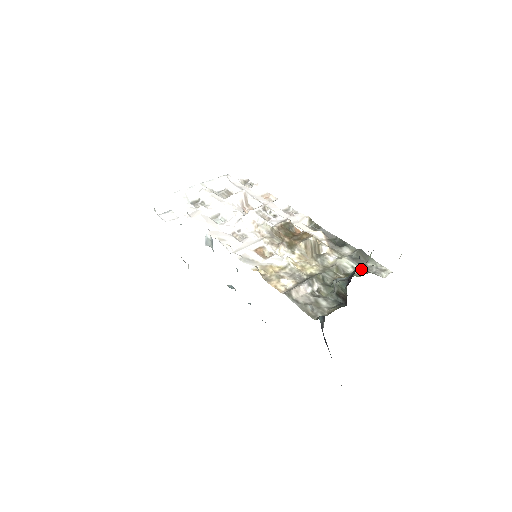
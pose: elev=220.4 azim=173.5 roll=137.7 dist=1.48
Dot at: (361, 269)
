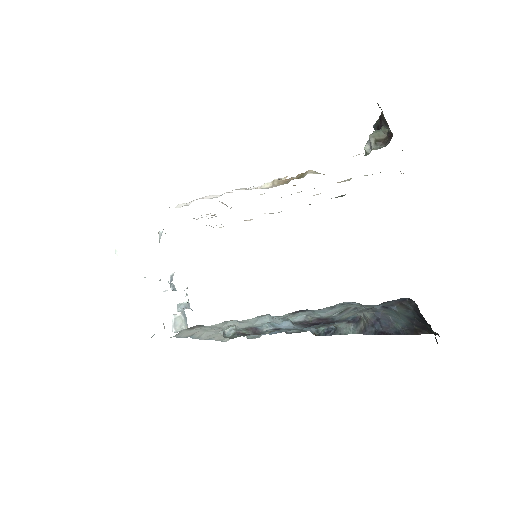
Dot at: occluded
